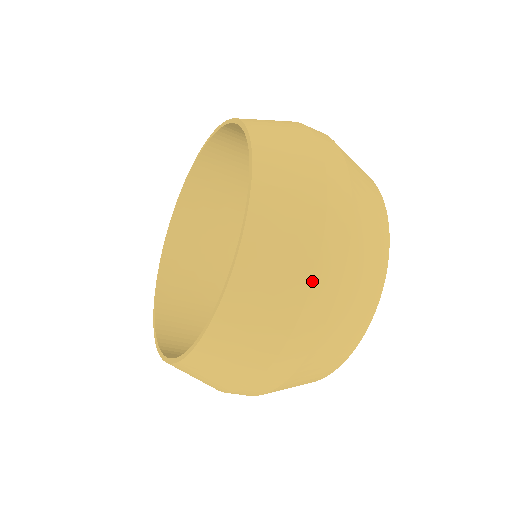
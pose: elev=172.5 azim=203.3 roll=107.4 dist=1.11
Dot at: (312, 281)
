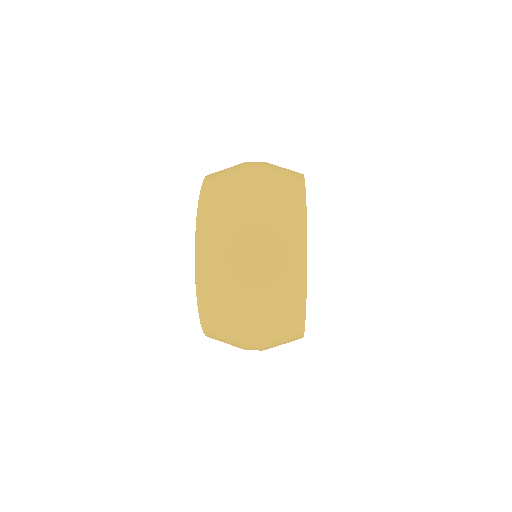
Dot at: (239, 301)
